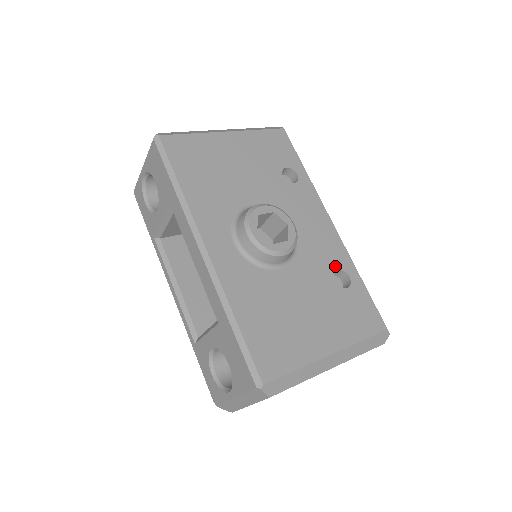
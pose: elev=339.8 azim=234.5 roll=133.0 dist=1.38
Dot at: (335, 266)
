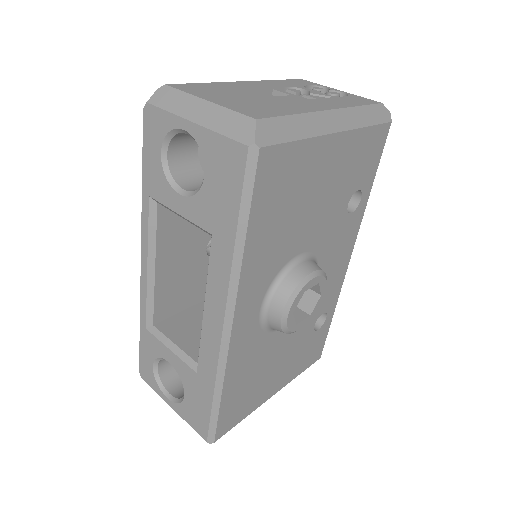
Dot at: (323, 310)
